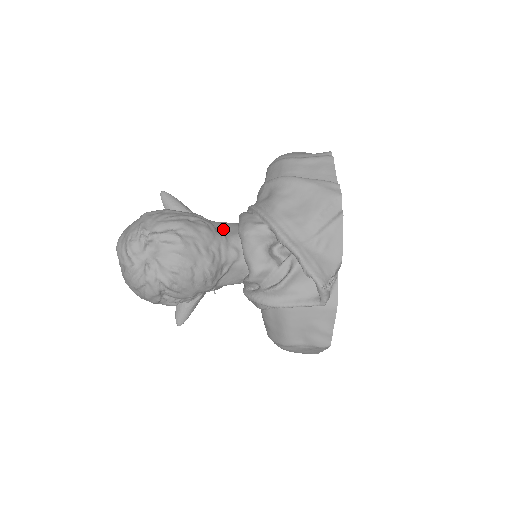
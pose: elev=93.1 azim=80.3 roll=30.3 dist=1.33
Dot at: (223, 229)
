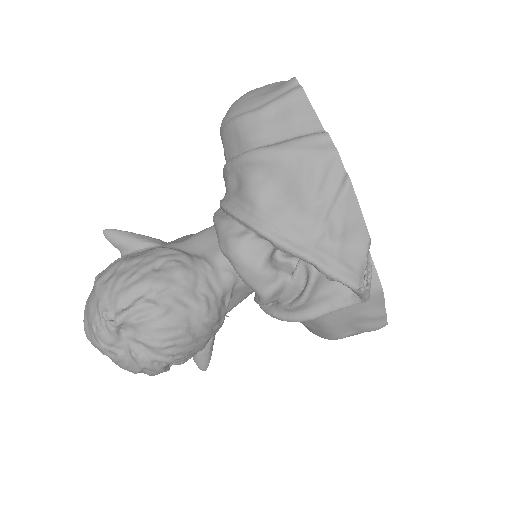
Dot at: (201, 249)
